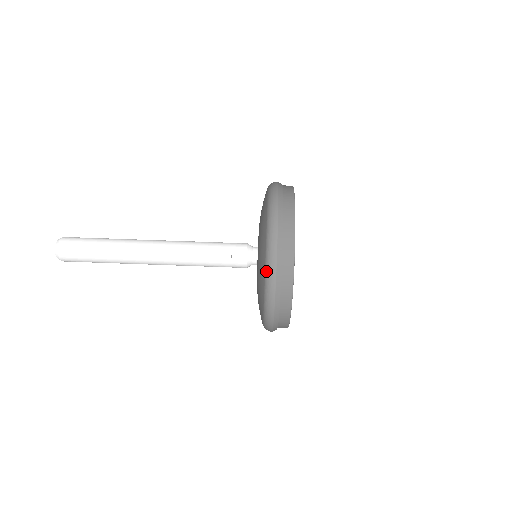
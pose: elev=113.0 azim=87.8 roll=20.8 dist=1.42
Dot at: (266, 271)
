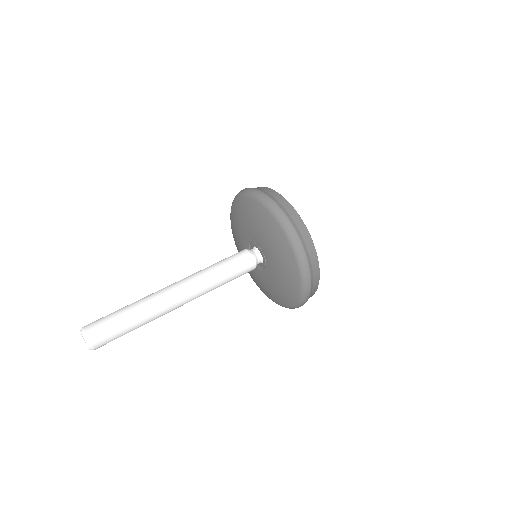
Dot at: (298, 262)
